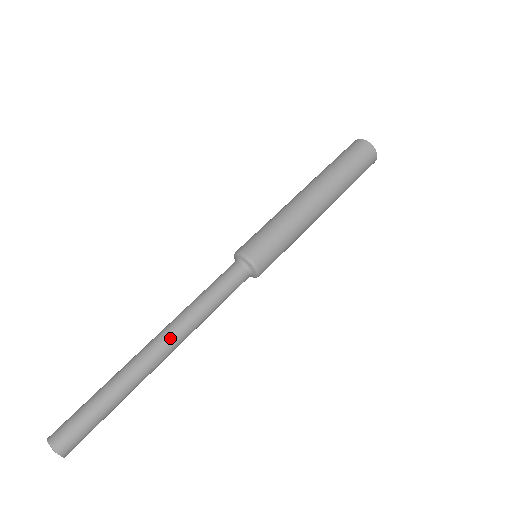
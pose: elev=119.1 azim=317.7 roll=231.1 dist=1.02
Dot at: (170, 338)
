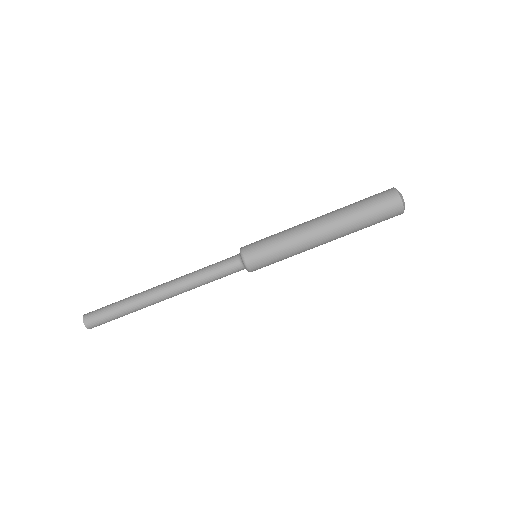
Dot at: (171, 292)
